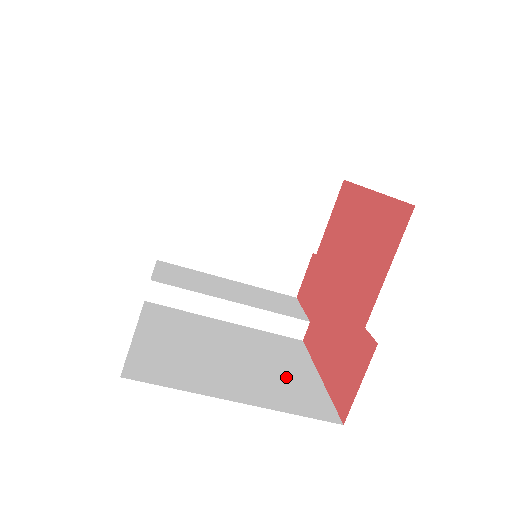
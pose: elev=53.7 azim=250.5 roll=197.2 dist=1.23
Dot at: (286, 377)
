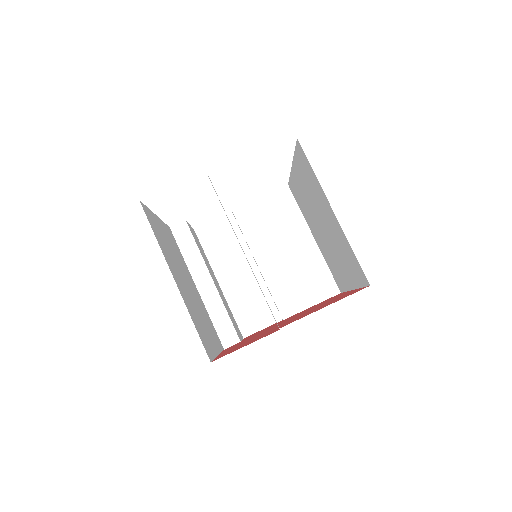
Dot at: (203, 324)
